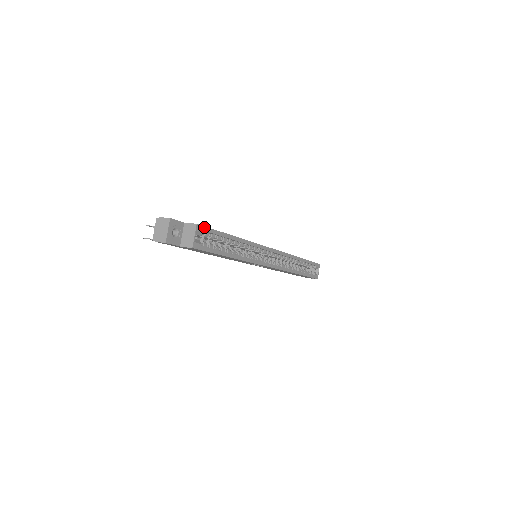
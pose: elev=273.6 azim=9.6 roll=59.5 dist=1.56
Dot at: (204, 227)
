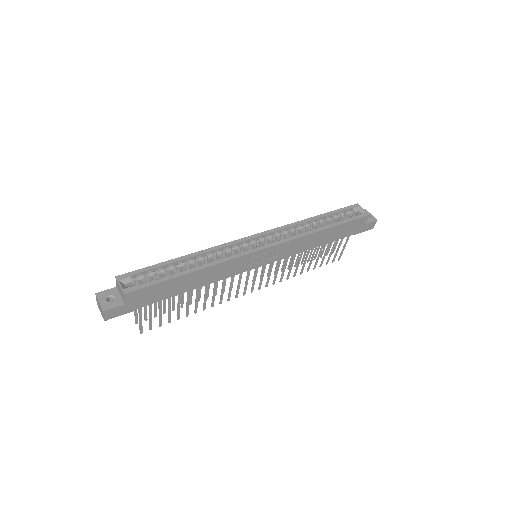
Dot at: (128, 273)
